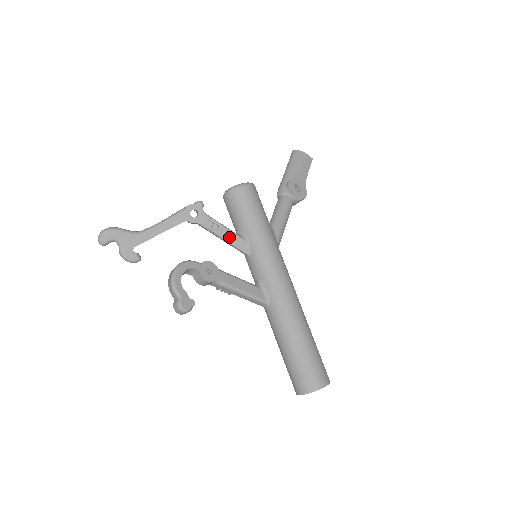
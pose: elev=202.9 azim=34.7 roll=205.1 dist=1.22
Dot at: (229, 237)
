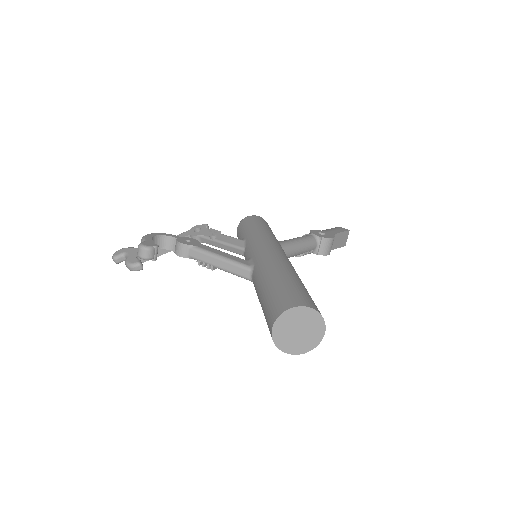
Dot at: (226, 240)
